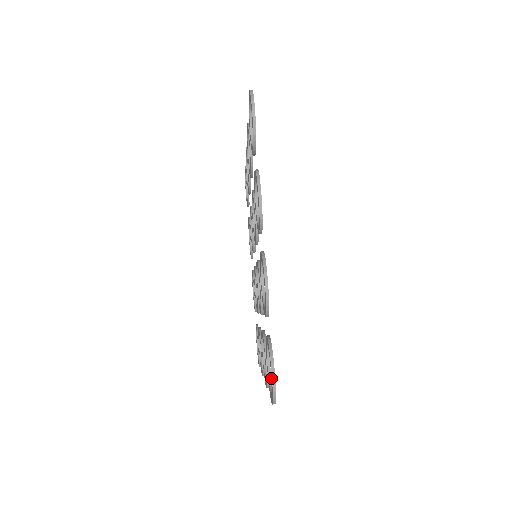
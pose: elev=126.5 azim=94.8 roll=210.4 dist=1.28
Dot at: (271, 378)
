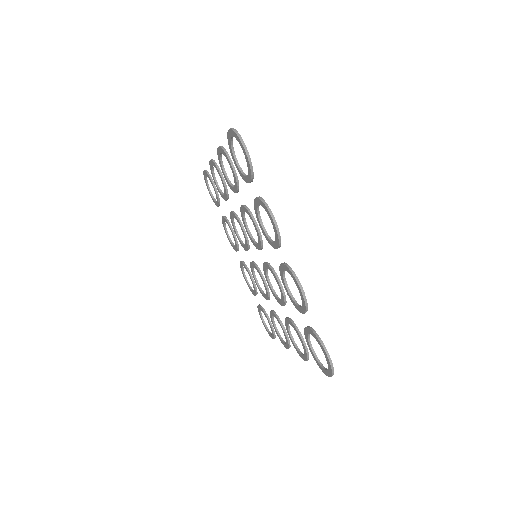
Dot at: (327, 360)
